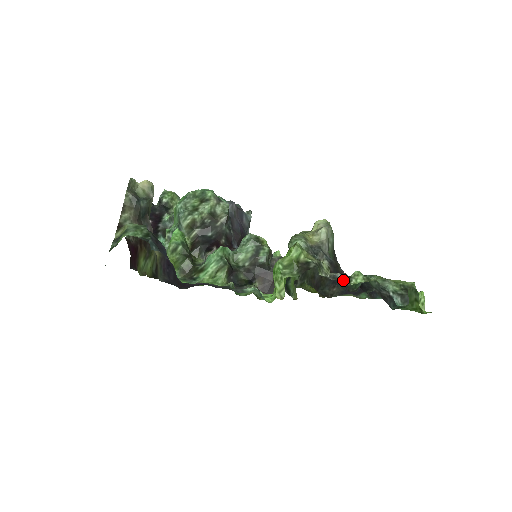
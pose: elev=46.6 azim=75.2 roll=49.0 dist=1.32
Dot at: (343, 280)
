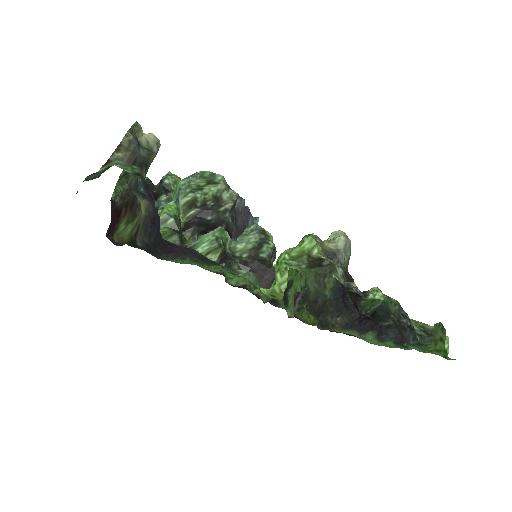
Dot at: (359, 291)
